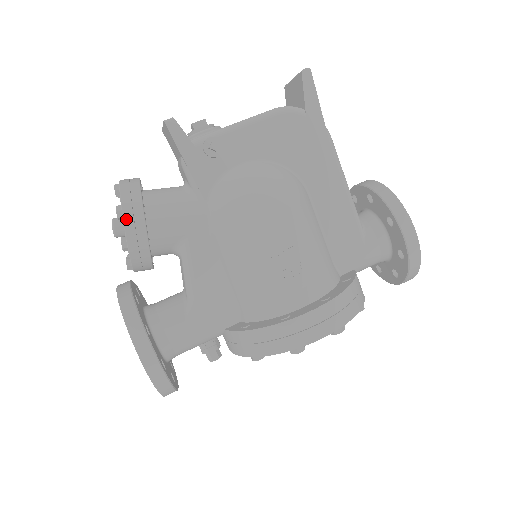
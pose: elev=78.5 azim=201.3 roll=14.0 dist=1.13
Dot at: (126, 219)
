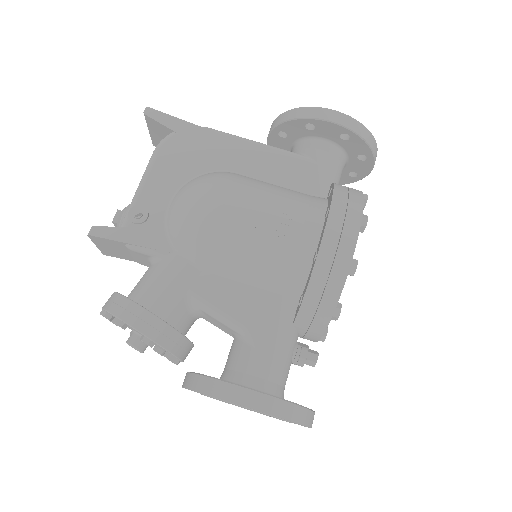
Dot at: (127, 320)
